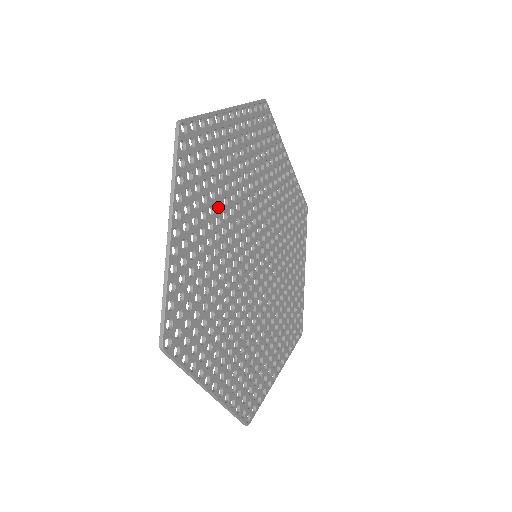
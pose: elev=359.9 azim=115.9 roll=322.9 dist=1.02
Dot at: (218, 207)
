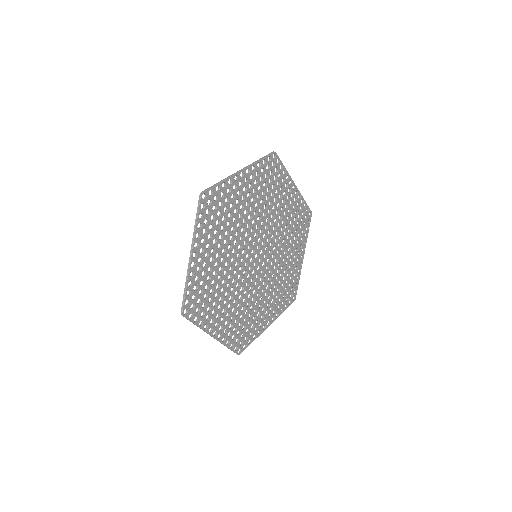
Dot at: occluded
